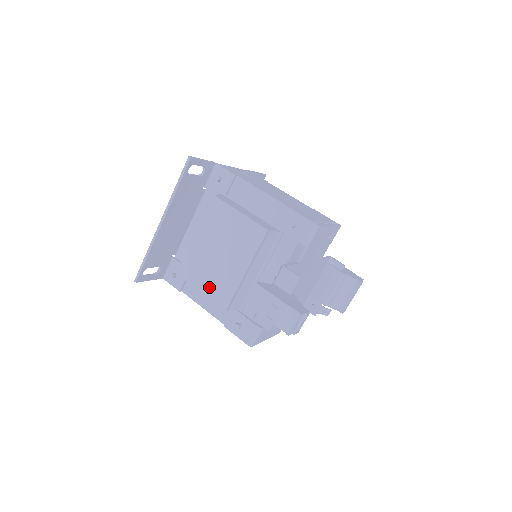
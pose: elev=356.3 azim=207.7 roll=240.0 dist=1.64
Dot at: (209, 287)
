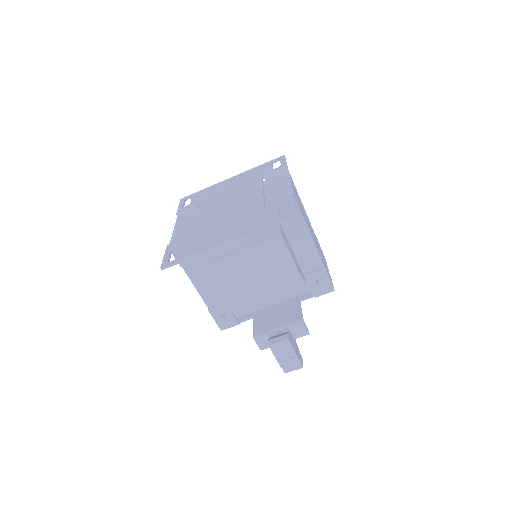
Dot at: (225, 293)
